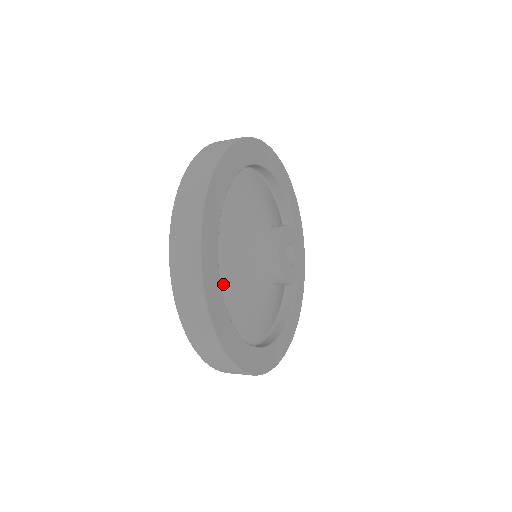
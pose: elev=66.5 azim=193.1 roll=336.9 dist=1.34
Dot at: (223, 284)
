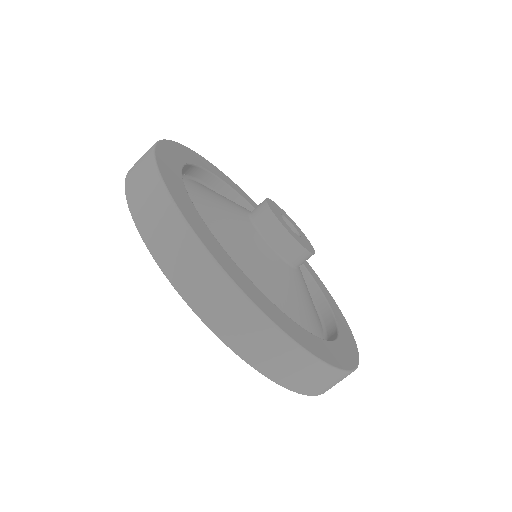
Dot at: occluded
